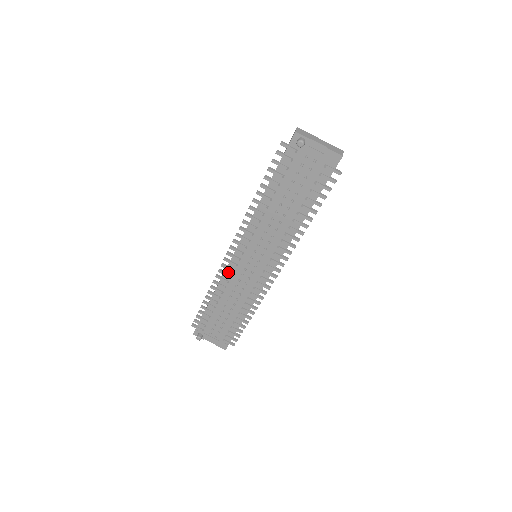
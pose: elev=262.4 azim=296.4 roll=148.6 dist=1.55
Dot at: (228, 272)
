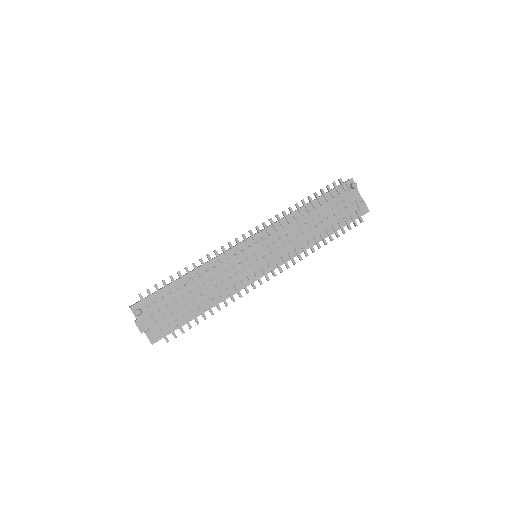
Dot at: (229, 253)
